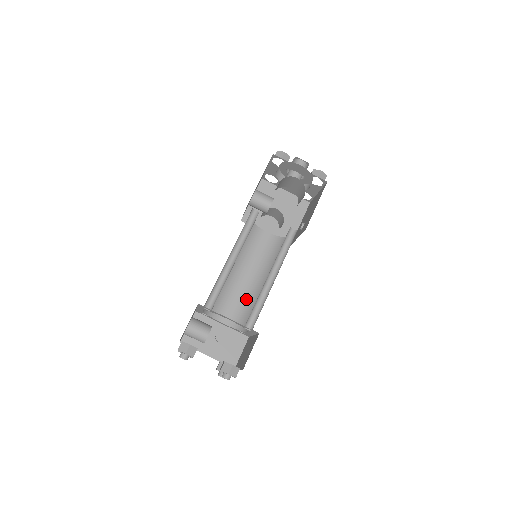
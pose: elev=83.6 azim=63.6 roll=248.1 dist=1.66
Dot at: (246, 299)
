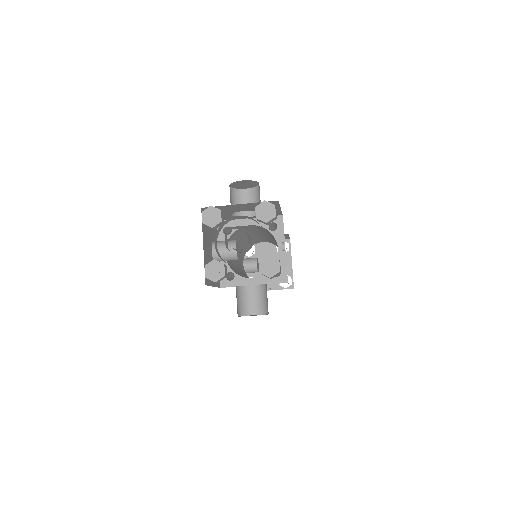
Dot at: occluded
